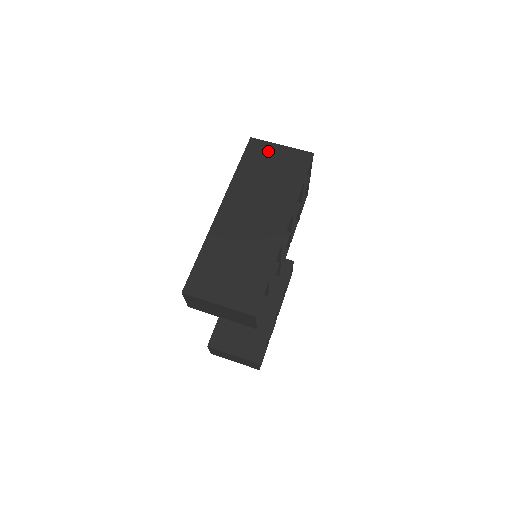
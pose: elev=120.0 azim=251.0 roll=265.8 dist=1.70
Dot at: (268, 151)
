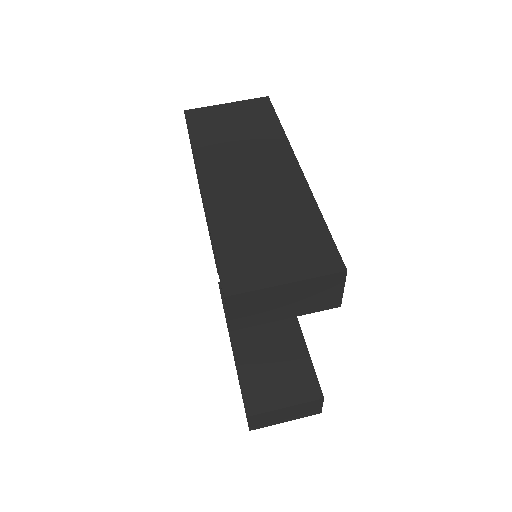
Dot at: (215, 113)
